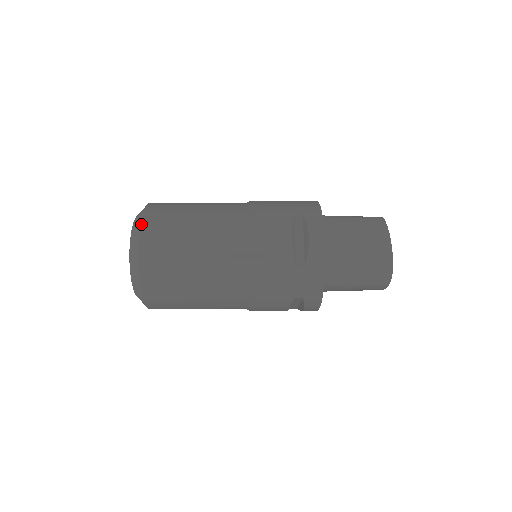
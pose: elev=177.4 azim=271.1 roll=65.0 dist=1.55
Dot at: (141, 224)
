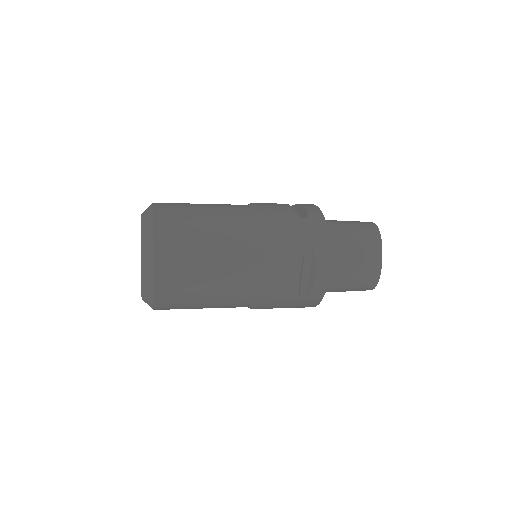
Dot at: (154, 261)
